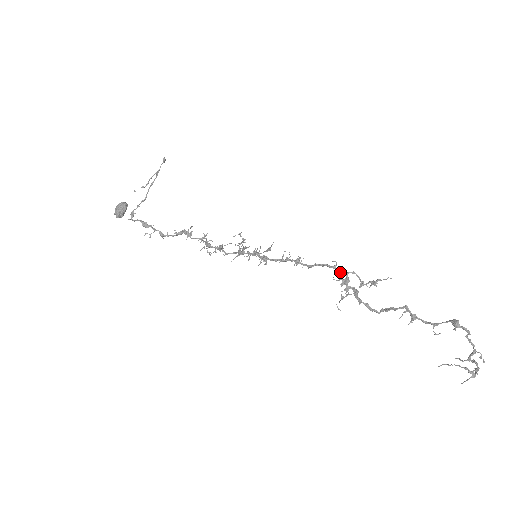
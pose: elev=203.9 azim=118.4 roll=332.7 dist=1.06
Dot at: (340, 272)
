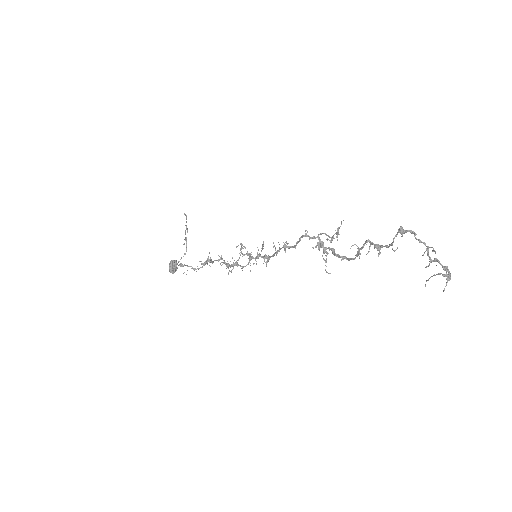
Dot at: (312, 237)
